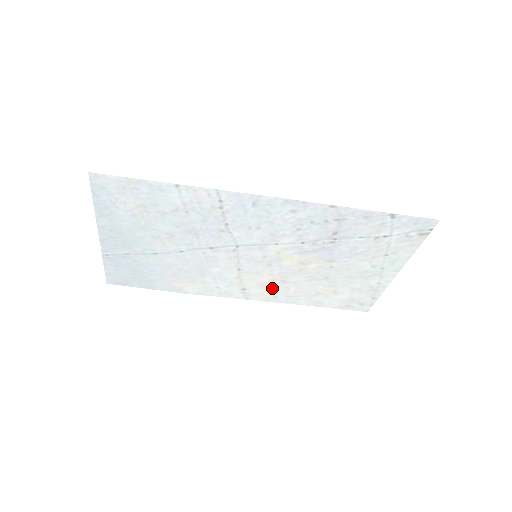
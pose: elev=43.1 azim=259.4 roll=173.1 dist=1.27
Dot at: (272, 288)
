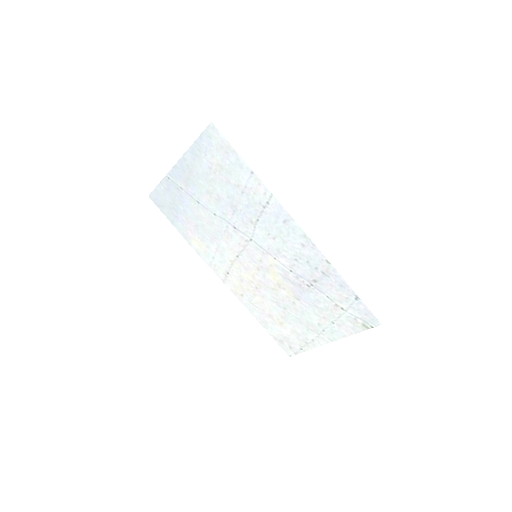
Dot at: (246, 287)
